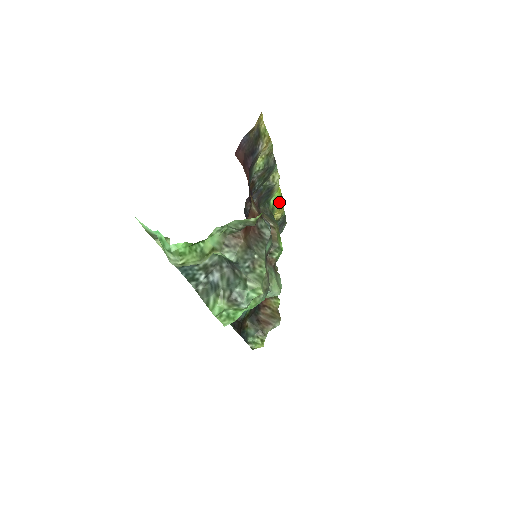
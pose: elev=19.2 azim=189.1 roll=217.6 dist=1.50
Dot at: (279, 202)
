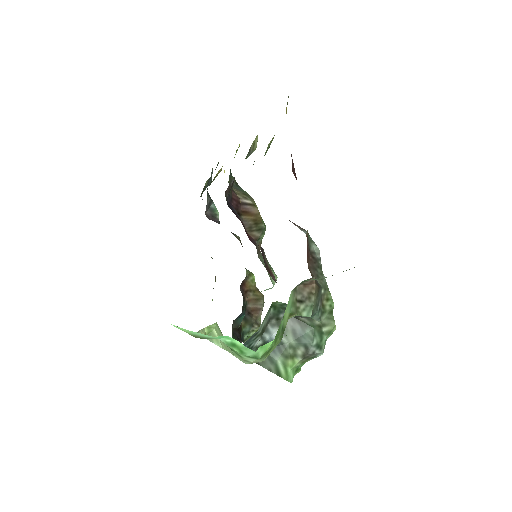
Dot at: occluded
